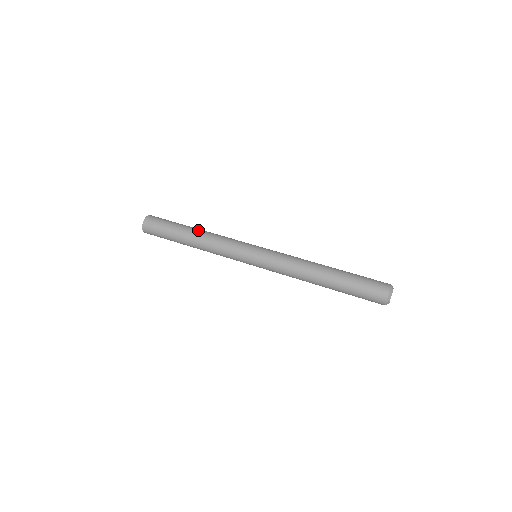
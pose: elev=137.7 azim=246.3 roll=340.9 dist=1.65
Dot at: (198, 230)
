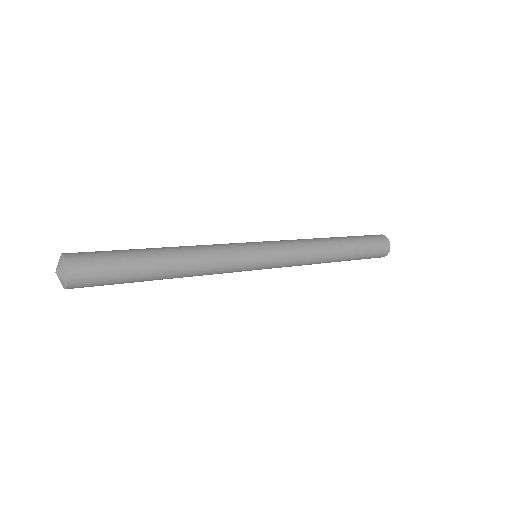
Dot at: (172, 250)
